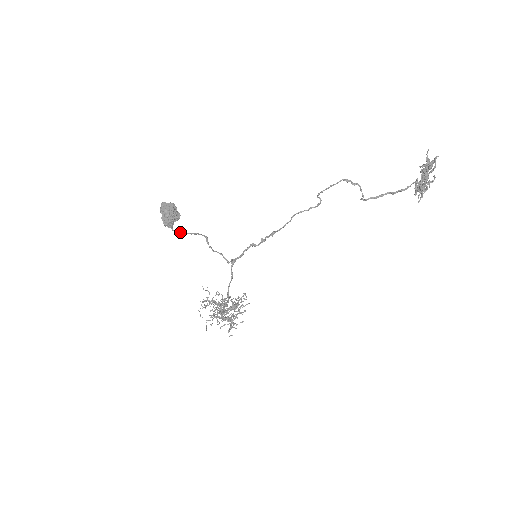
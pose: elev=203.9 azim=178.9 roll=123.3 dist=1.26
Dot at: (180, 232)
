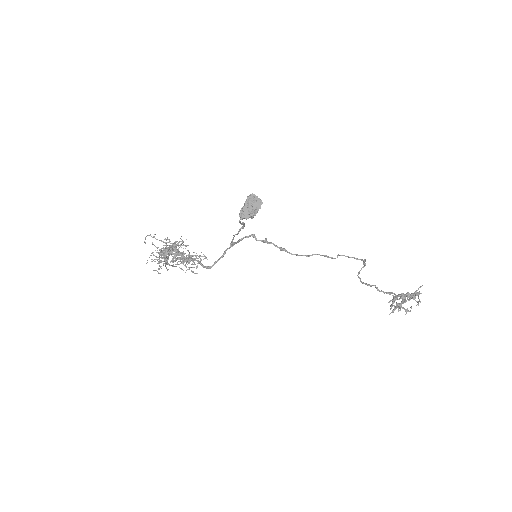
Dot at: (239, 221)
